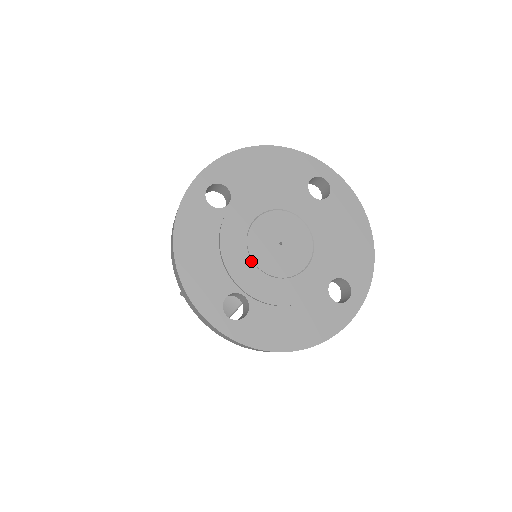
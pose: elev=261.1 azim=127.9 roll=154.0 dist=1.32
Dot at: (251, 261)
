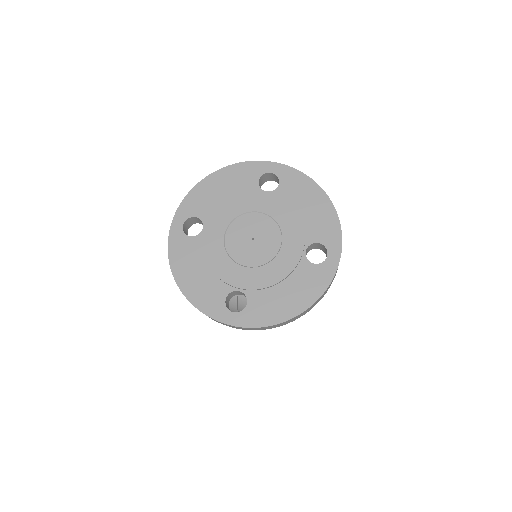
Dot at: (234, 263)
